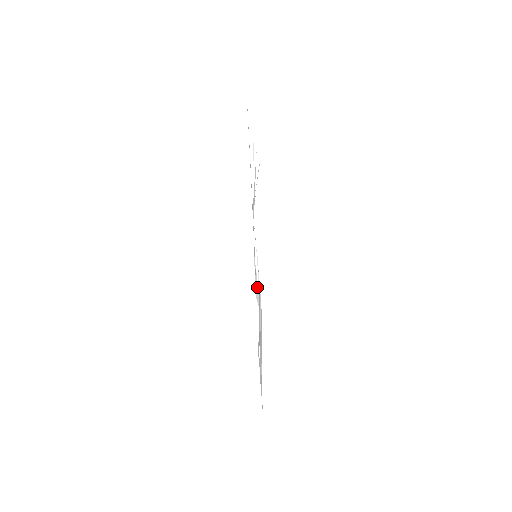
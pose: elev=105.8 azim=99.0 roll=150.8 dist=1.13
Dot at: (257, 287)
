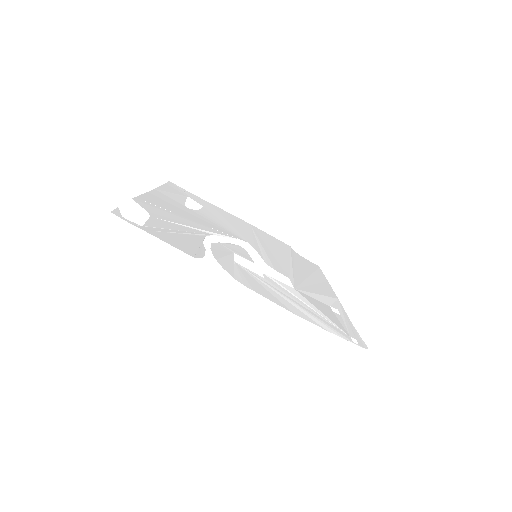
Dot at: (291, 270)
